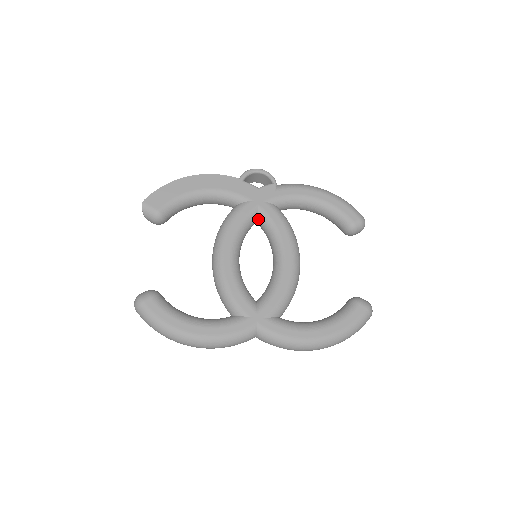
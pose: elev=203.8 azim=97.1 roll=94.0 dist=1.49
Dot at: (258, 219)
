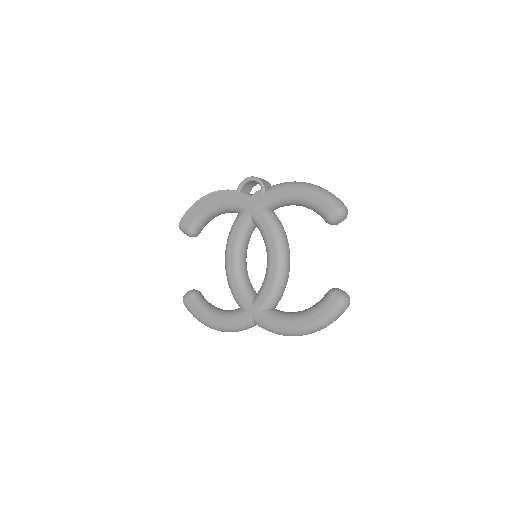
Dot at: (254, 224)
